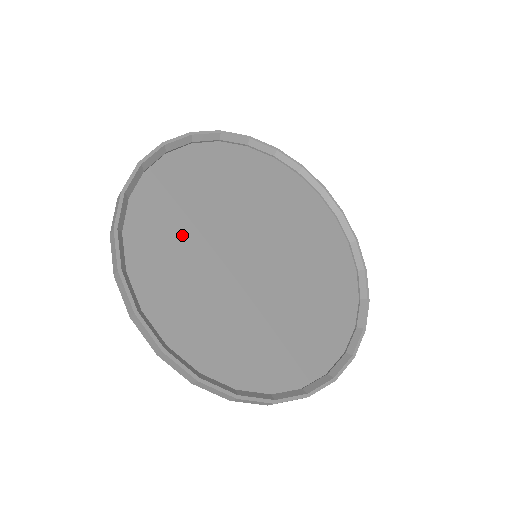
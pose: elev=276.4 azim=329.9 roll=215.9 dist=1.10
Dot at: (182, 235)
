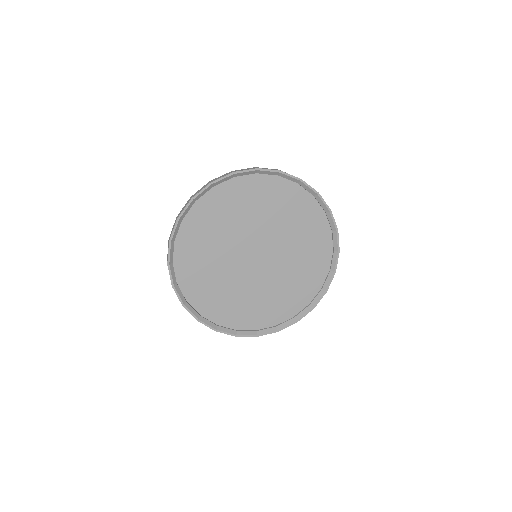
Dot at: (212, 278)
